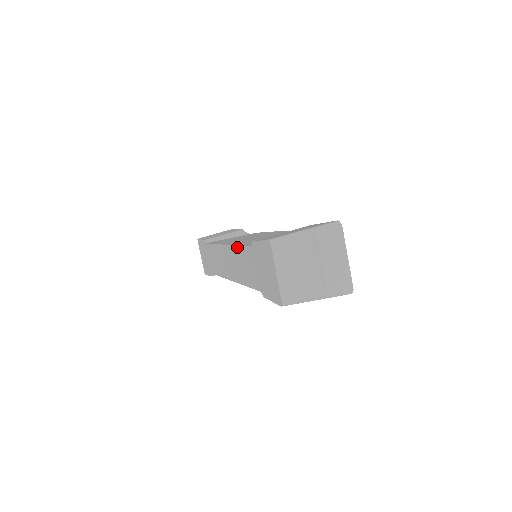
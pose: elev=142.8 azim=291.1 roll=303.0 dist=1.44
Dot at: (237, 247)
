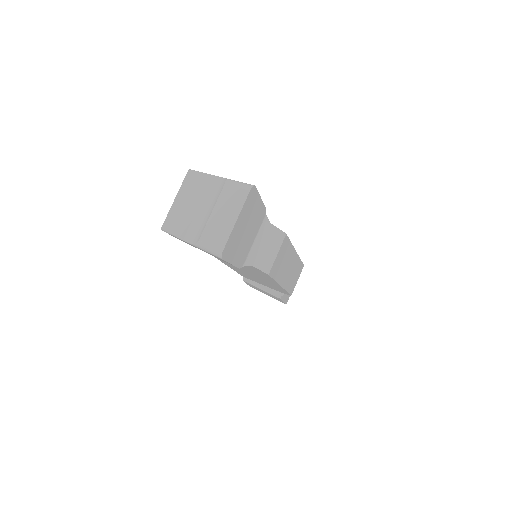
Dot at: occluded
